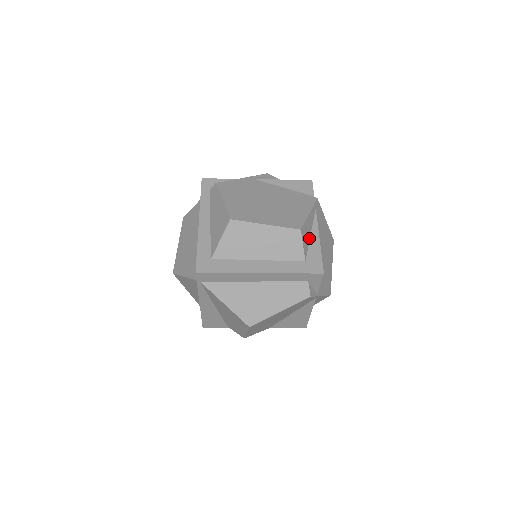
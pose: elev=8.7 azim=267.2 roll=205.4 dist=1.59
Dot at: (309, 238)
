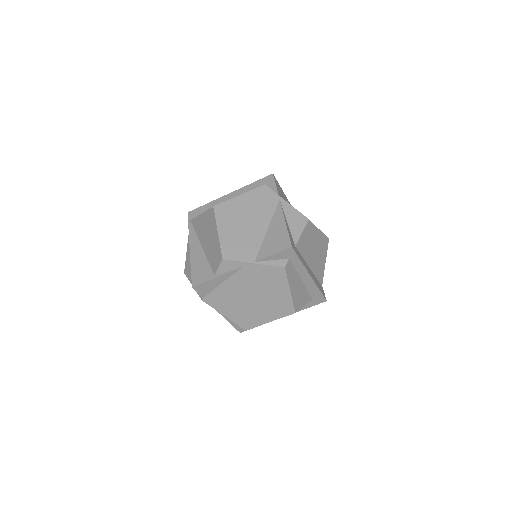
Dot at: occluded
